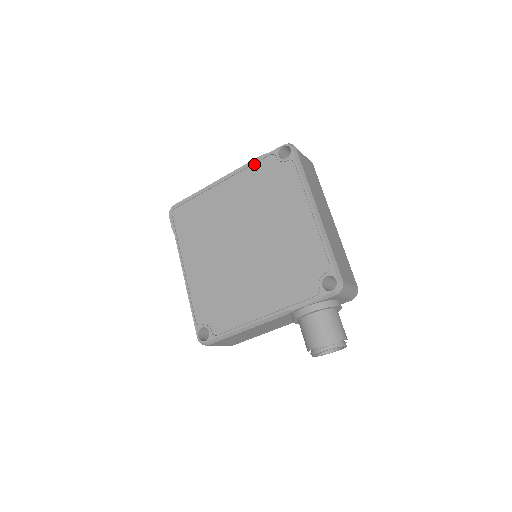
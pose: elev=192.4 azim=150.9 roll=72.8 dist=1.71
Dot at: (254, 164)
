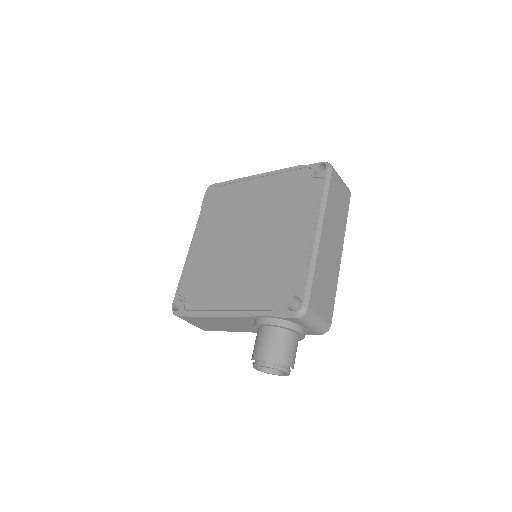
Dot at: (291, 171)
